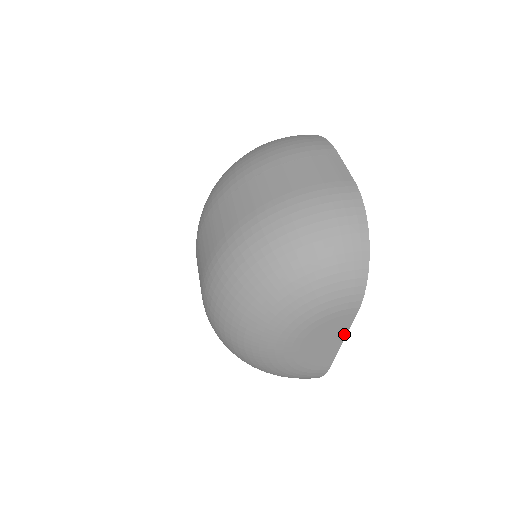
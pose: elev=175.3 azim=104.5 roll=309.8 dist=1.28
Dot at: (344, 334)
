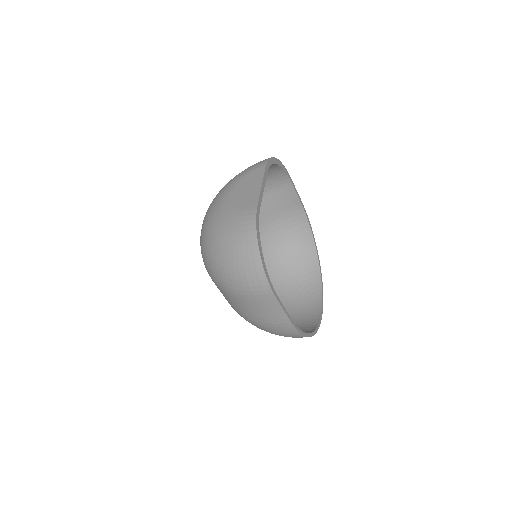
Dot at: (261, 181)
